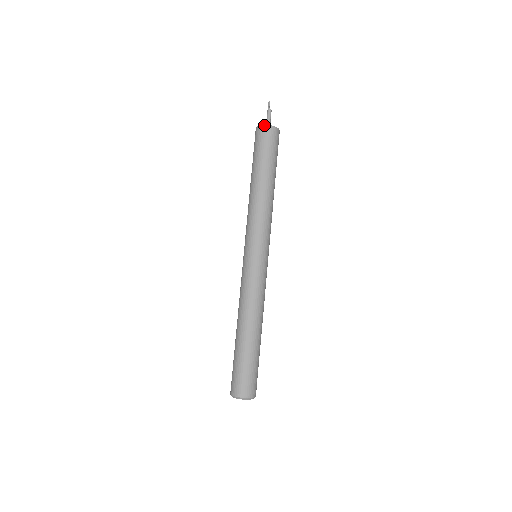
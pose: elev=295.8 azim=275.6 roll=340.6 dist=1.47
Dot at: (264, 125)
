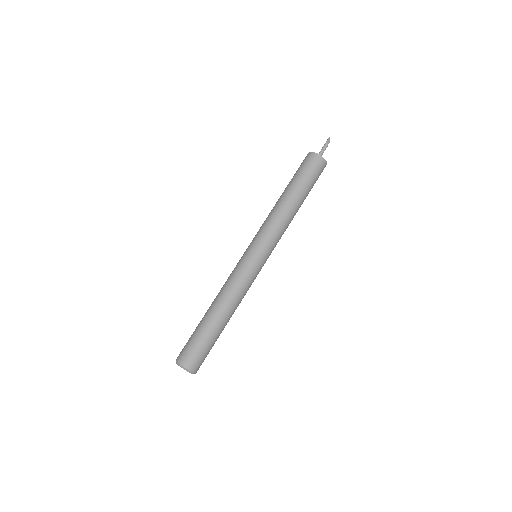
Dot at: (310, 152)
